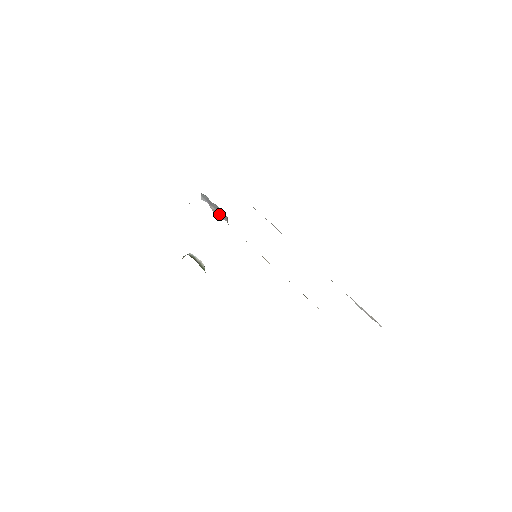
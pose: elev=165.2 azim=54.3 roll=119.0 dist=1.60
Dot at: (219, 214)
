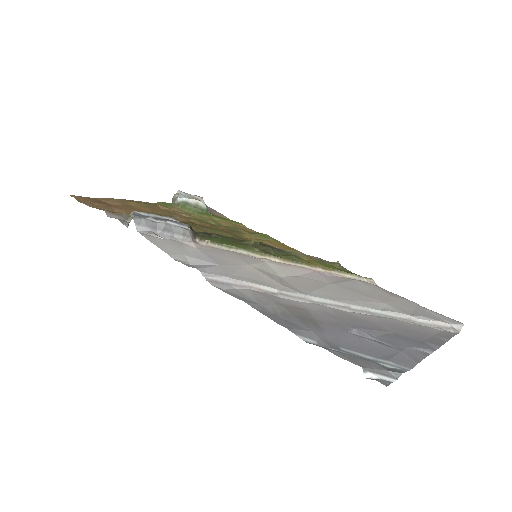
Dot at: (175, 237)
